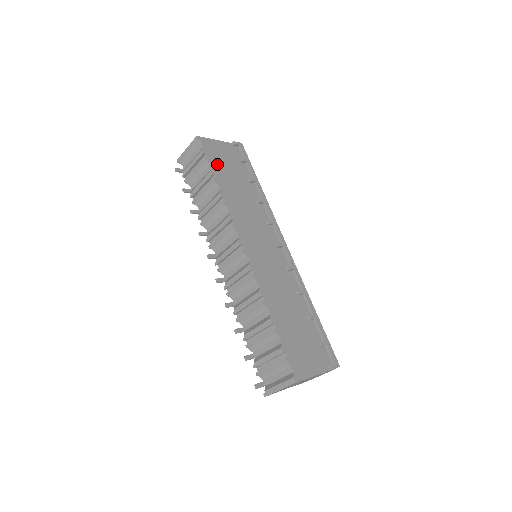
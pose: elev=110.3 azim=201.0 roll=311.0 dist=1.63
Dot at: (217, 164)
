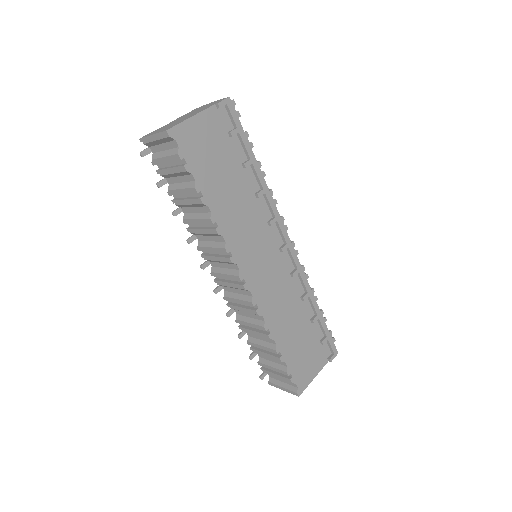
Dot at: (201, 167)
